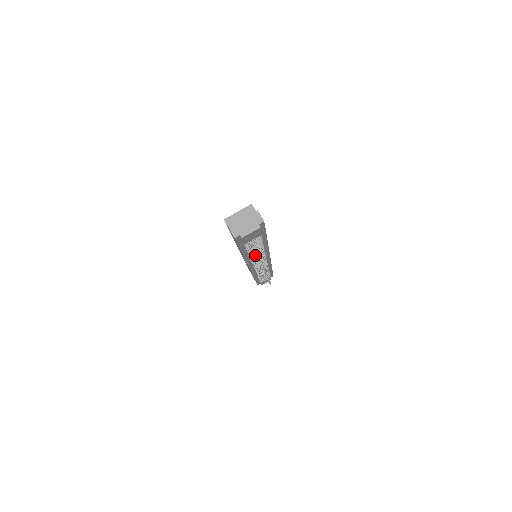
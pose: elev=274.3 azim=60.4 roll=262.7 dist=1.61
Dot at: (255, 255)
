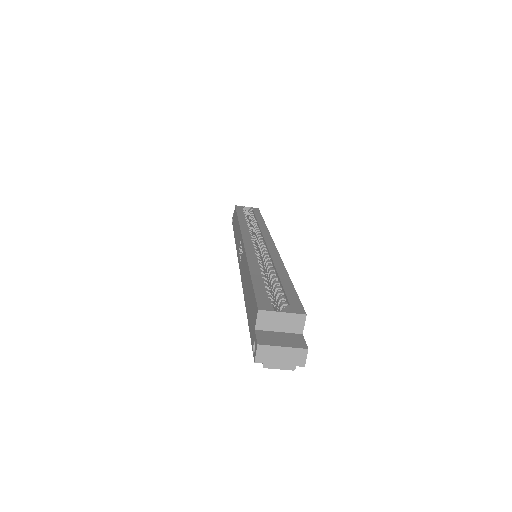
Dot at: occluded
